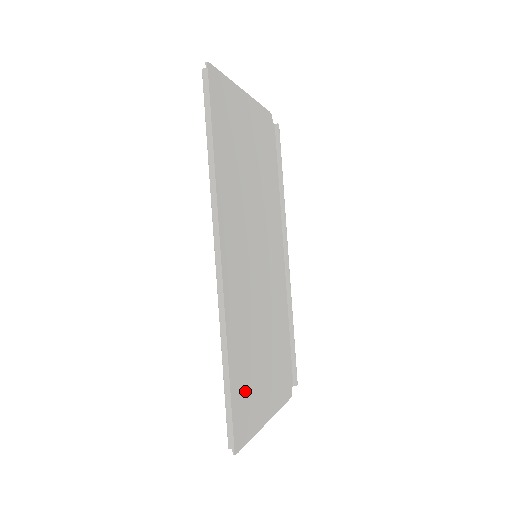
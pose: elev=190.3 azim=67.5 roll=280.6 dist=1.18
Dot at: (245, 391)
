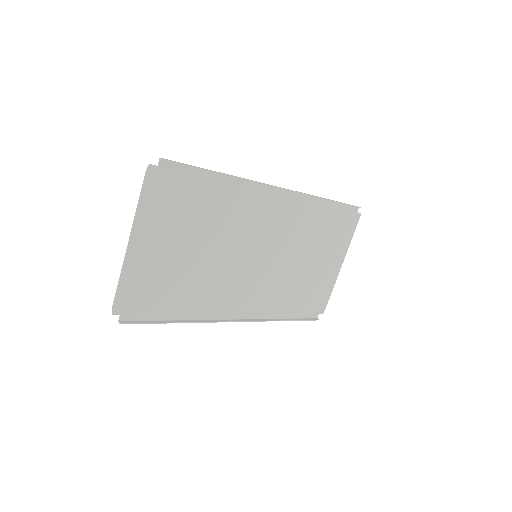
Dot at: (310, 294)
